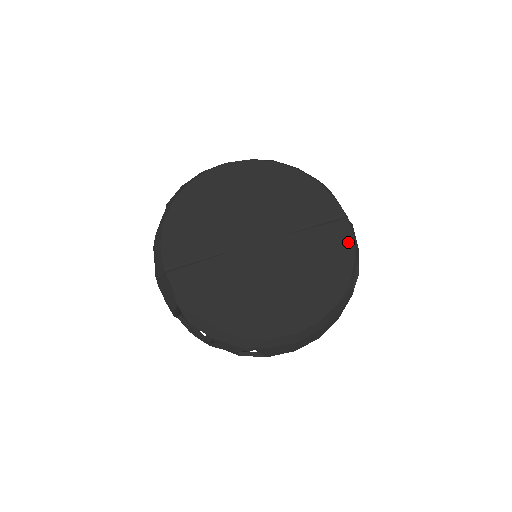
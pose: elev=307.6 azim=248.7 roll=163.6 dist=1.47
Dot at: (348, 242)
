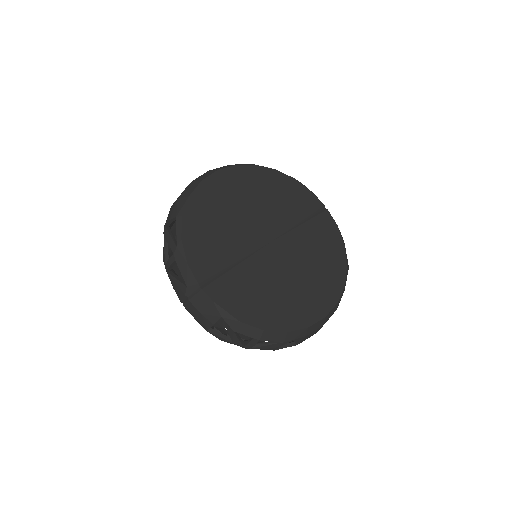
Dot at: (335, 230)
